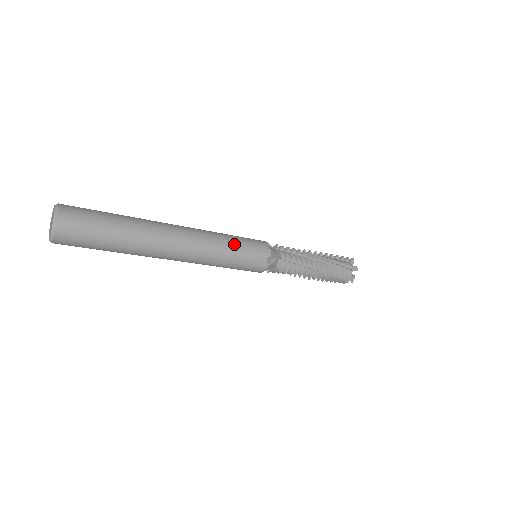
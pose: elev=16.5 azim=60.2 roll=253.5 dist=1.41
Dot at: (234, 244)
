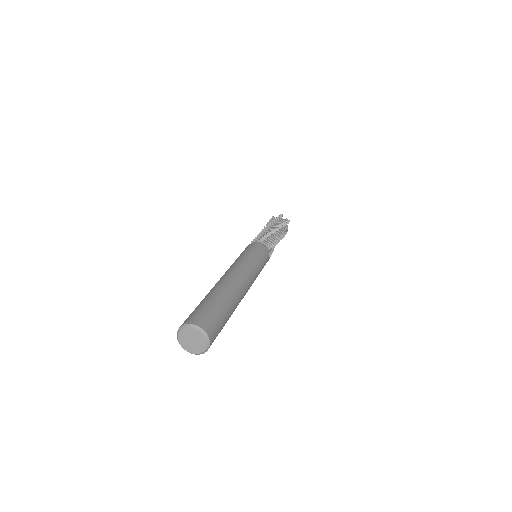
Dot at: (258, 261)
